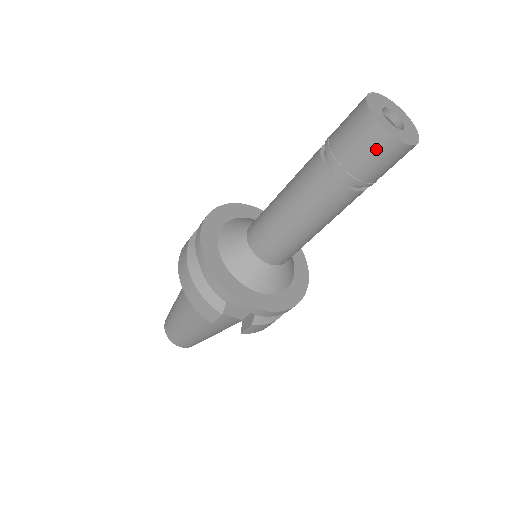
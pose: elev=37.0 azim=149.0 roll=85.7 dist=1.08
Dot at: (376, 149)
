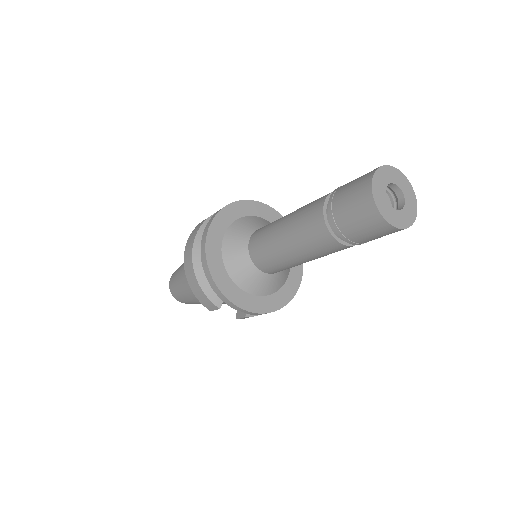
Dot at: (372, 228)
